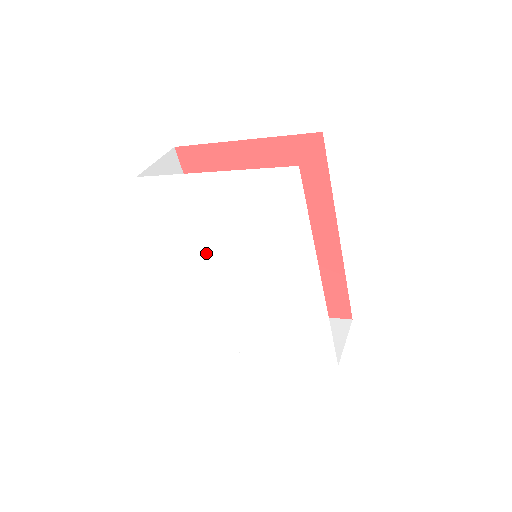
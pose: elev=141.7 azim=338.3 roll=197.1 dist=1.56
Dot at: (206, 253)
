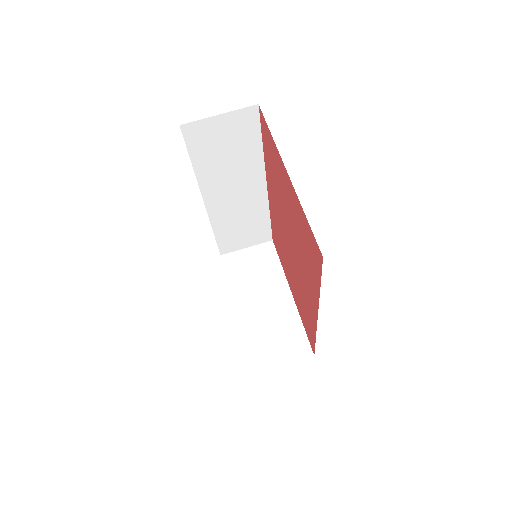
Dot at: occluded
